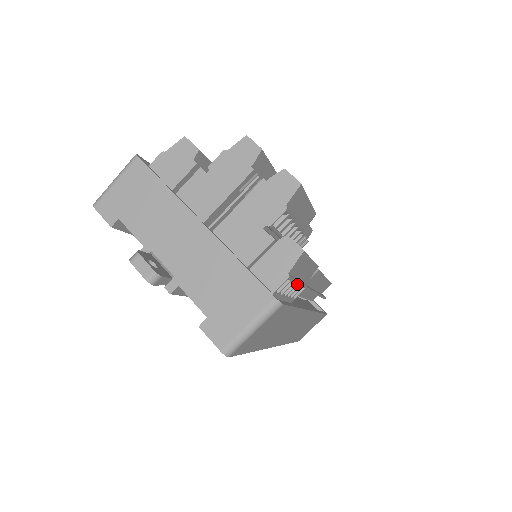
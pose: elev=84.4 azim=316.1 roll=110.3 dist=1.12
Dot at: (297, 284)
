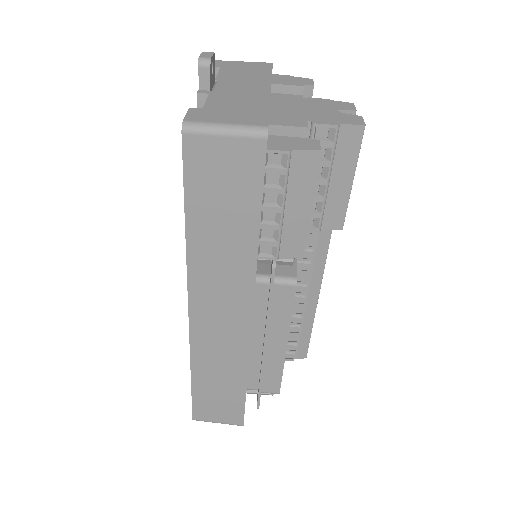
Dot at: (280, 211)
